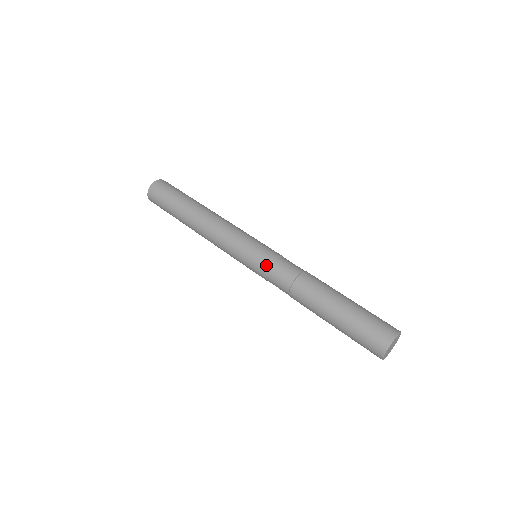
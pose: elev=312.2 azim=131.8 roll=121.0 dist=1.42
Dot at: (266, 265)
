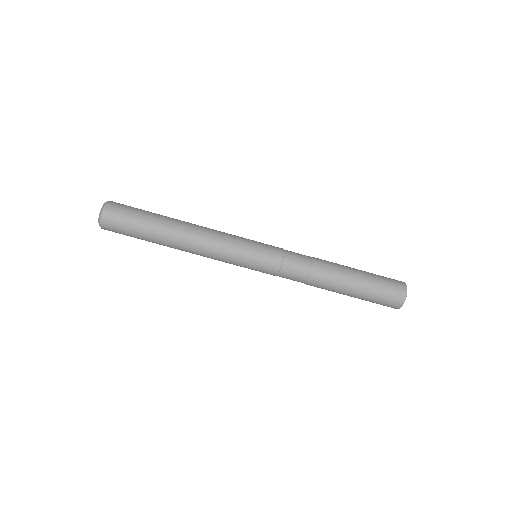
Dot at: (273, 275)
